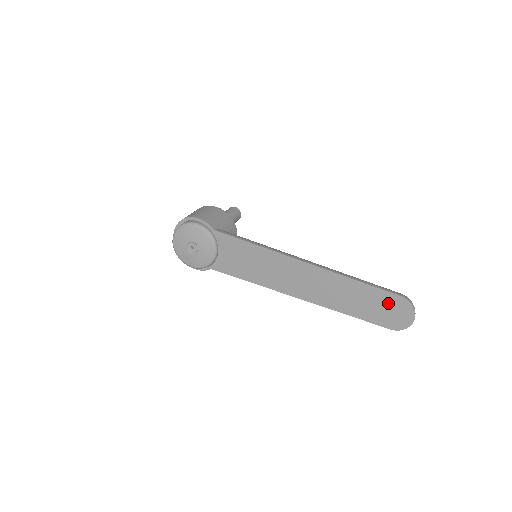
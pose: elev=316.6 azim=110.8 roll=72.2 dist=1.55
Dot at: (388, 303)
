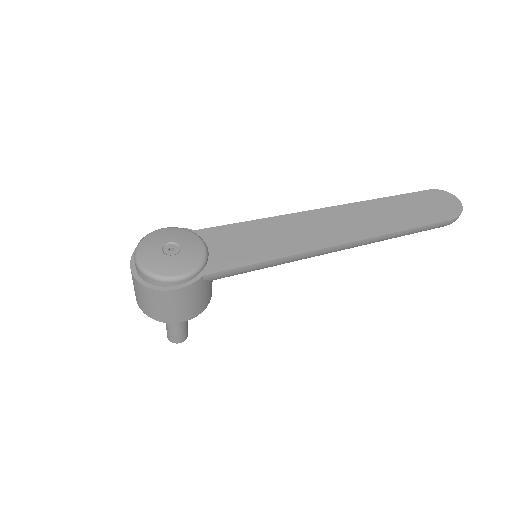
Dot at: (426, 200)
